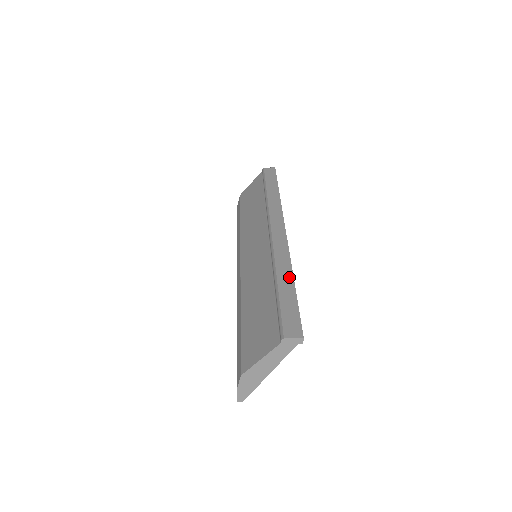
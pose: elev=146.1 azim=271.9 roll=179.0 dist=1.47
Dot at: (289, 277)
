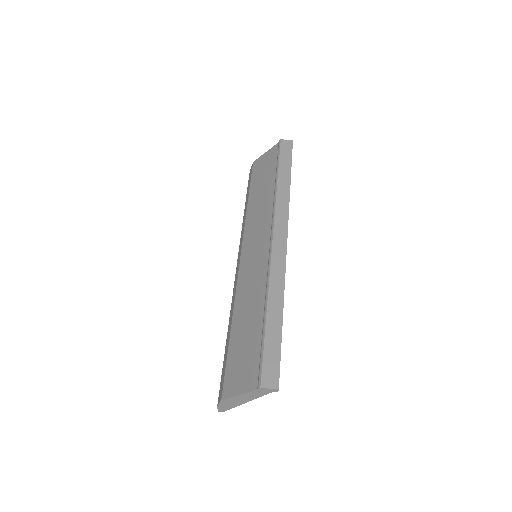
Dot at: (279, 309)
